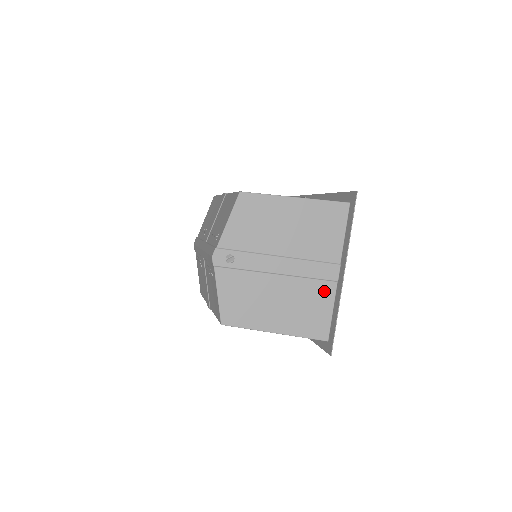
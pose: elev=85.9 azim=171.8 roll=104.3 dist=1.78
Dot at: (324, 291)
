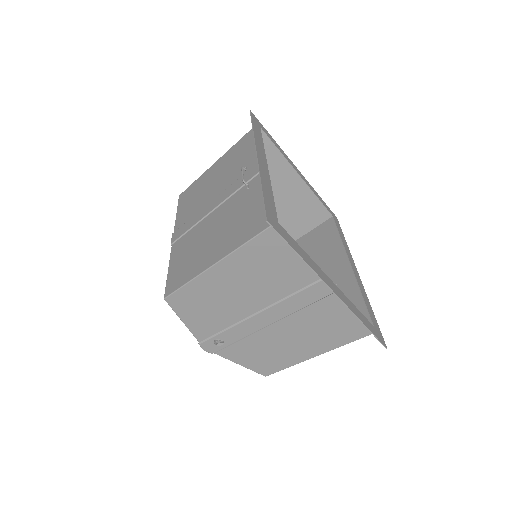
Dot at: (331, 305)
